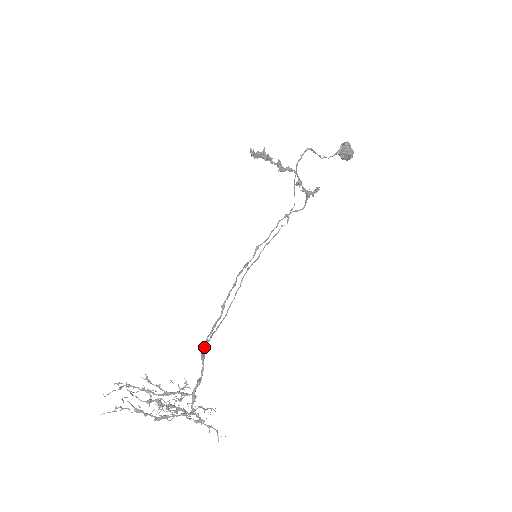
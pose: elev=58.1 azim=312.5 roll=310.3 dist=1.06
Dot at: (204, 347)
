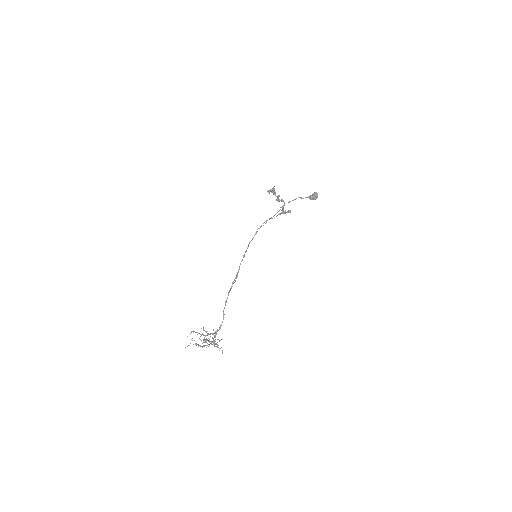
Dot at: (224, 308)
